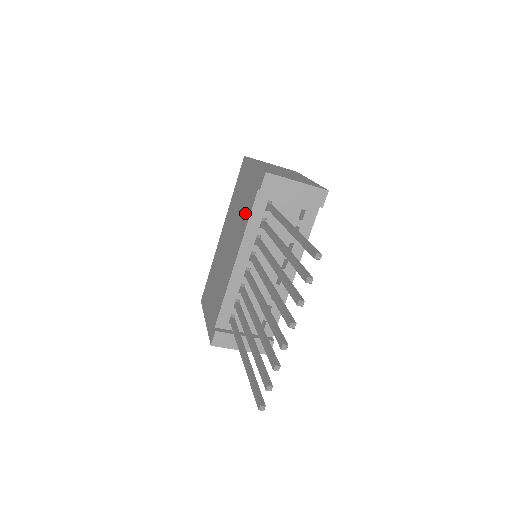
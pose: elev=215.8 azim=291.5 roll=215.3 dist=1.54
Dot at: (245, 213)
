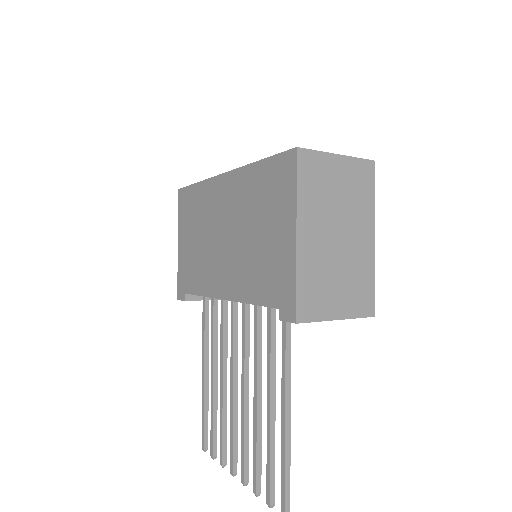
Dot at: (254, 279)
